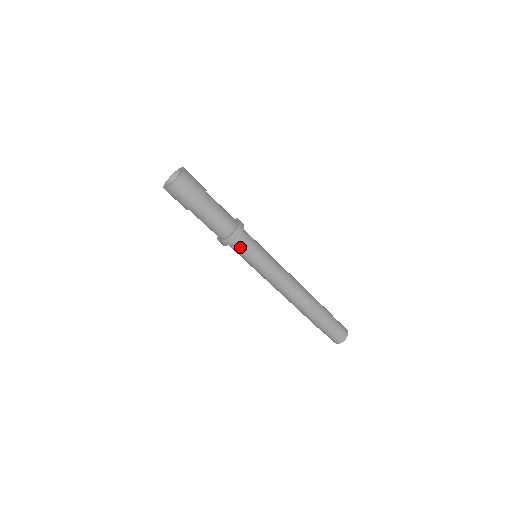
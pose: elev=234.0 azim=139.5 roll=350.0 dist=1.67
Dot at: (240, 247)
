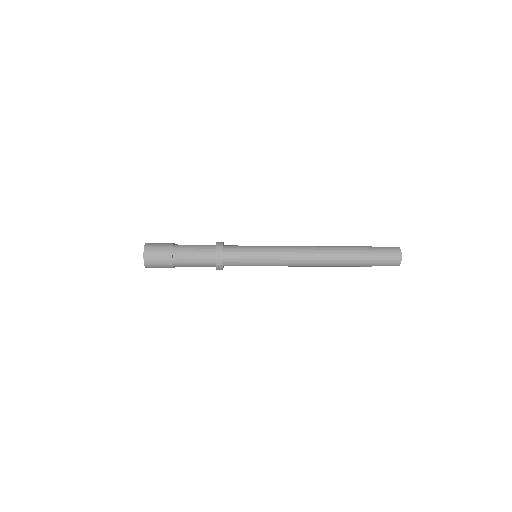
Dot at: occluded
